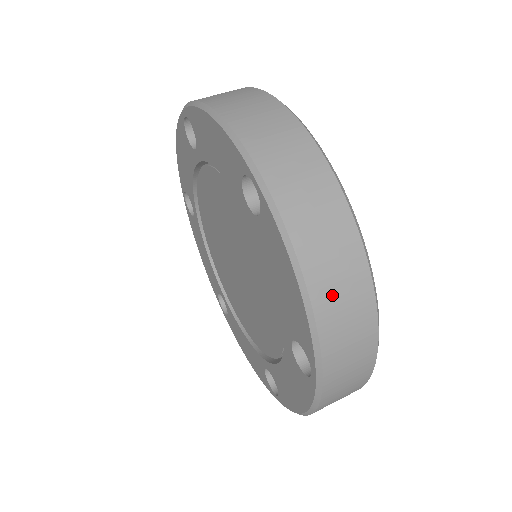
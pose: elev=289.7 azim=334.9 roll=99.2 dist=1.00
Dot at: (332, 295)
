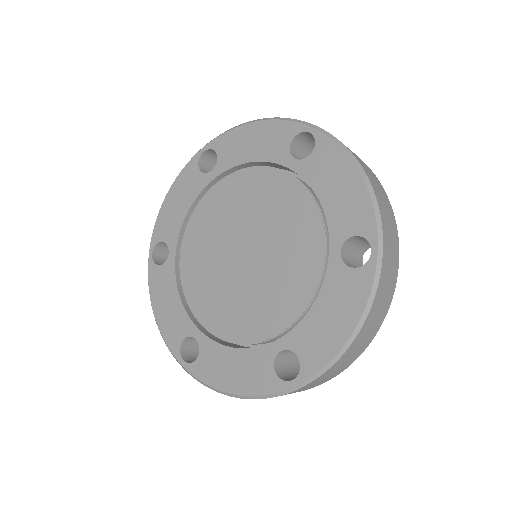
Dot at: (376, 188)
